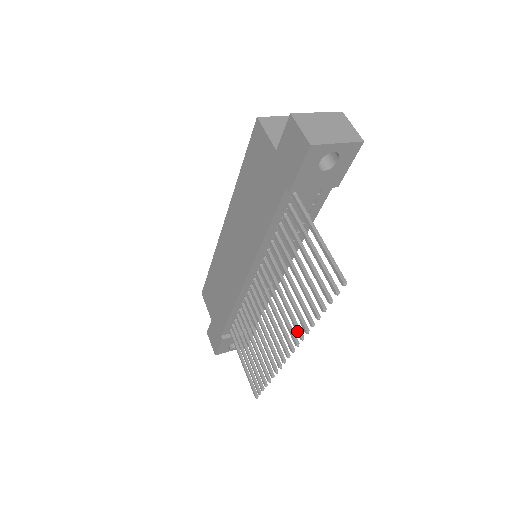
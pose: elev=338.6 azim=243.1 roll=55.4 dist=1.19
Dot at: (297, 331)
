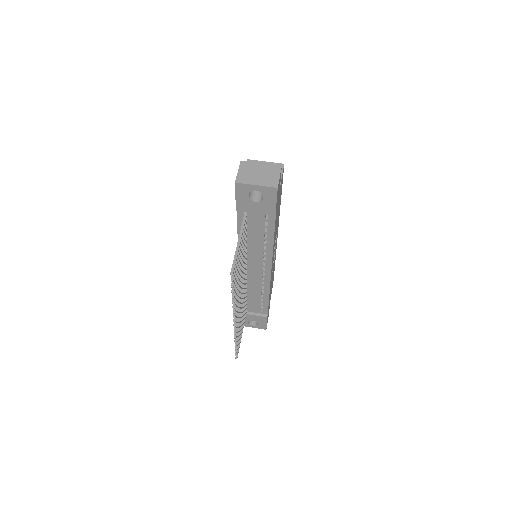
Dot at: occluded
